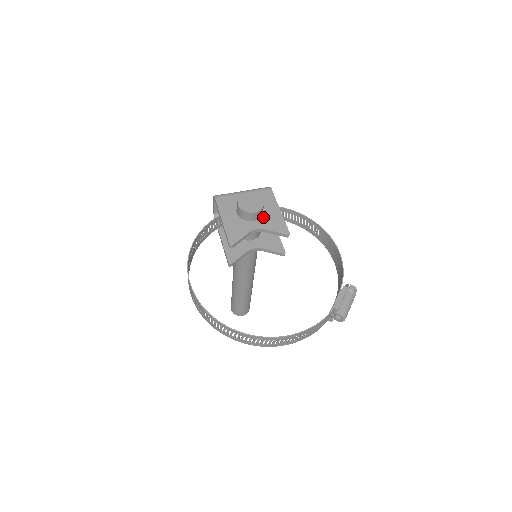
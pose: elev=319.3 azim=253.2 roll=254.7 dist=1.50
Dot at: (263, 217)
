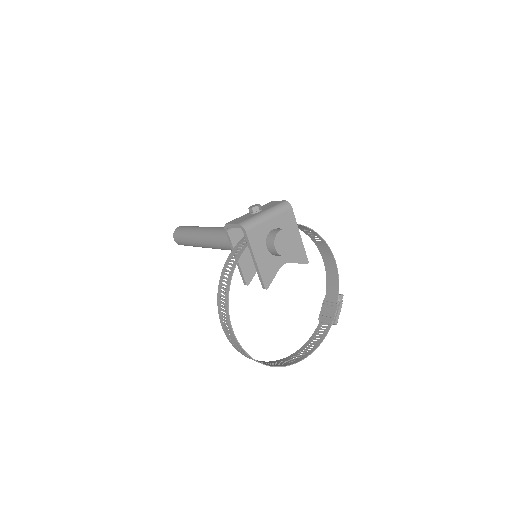
Dot at: occluded
